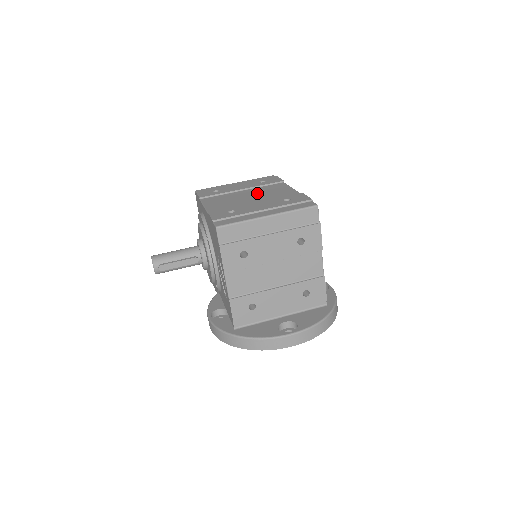
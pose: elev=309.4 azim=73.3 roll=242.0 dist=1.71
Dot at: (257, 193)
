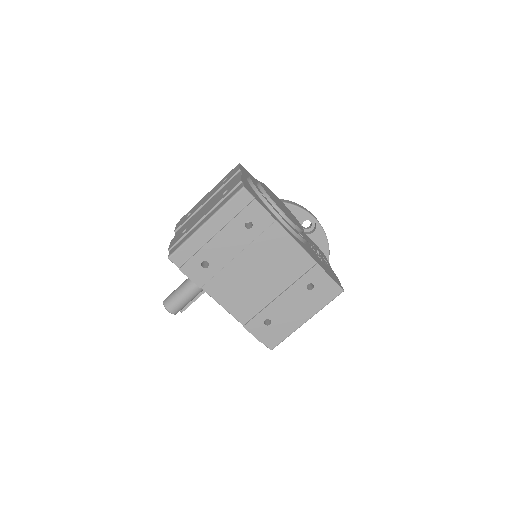
Dot at: (262, 264)
